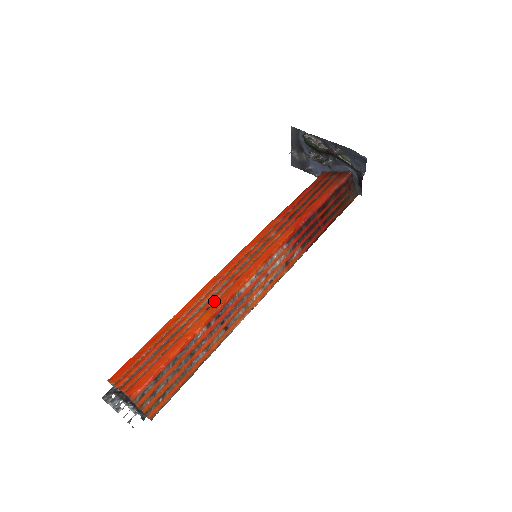
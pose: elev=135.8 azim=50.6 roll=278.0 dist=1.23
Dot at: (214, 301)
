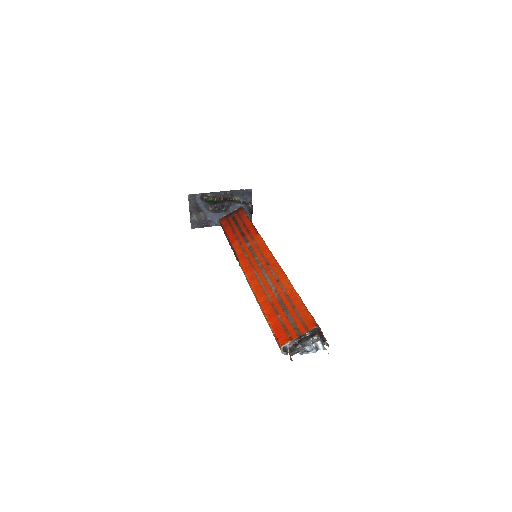
Dot at: (275, 277)
